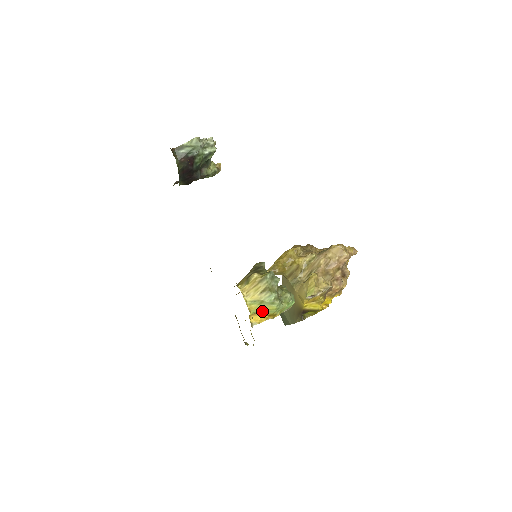
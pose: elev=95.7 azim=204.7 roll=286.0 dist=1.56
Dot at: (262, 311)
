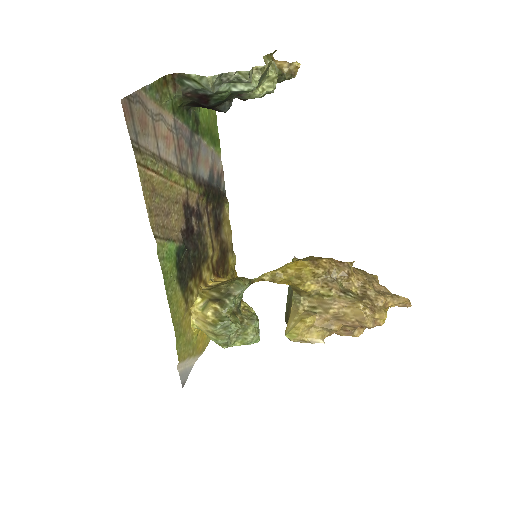
Dot at: occluded
